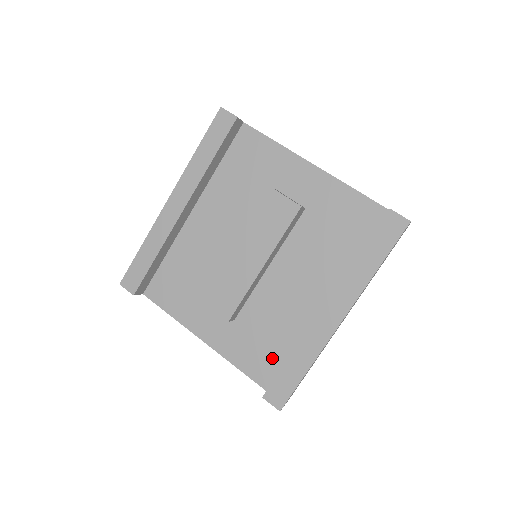
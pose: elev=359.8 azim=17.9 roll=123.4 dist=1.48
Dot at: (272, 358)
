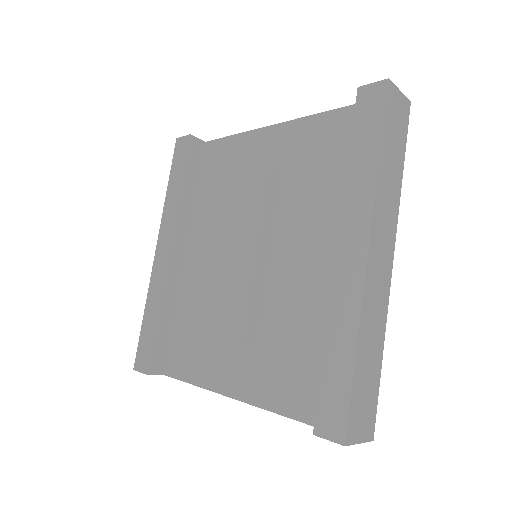
Dot at: (317, 374)
